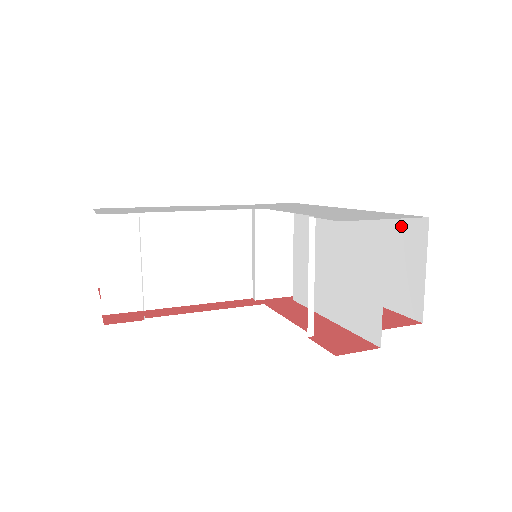
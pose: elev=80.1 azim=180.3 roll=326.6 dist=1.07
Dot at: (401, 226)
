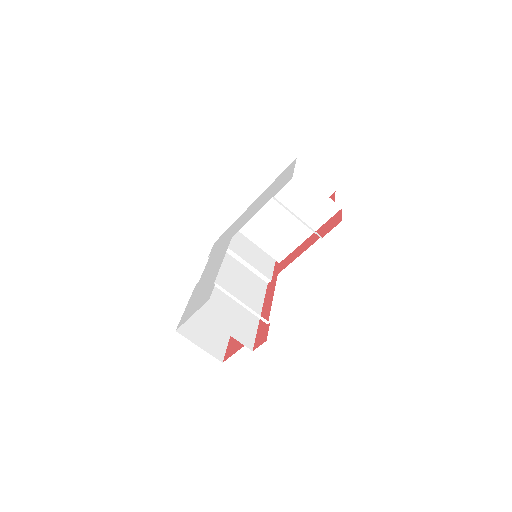
Dot at: occluded
